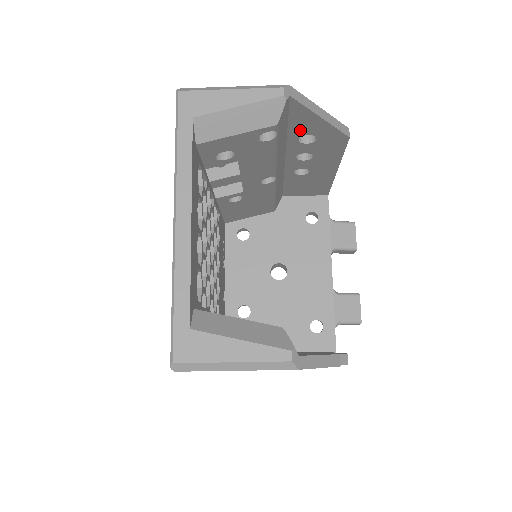
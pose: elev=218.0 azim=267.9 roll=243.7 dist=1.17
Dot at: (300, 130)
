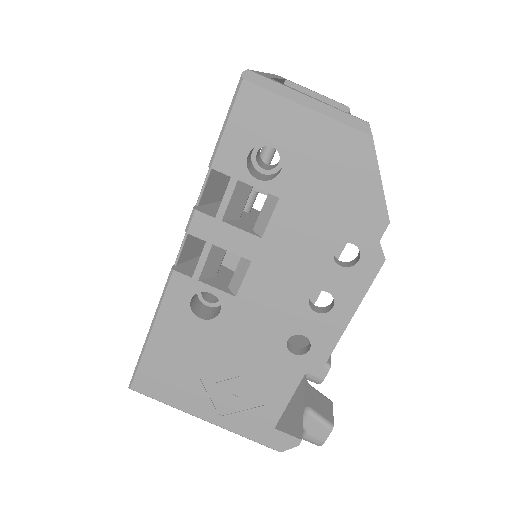
Dot at: occluded
